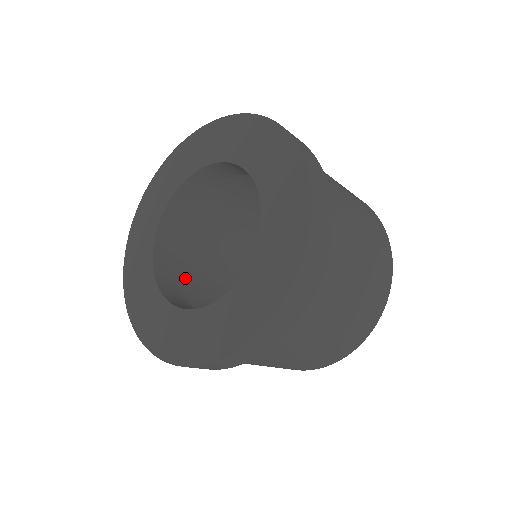
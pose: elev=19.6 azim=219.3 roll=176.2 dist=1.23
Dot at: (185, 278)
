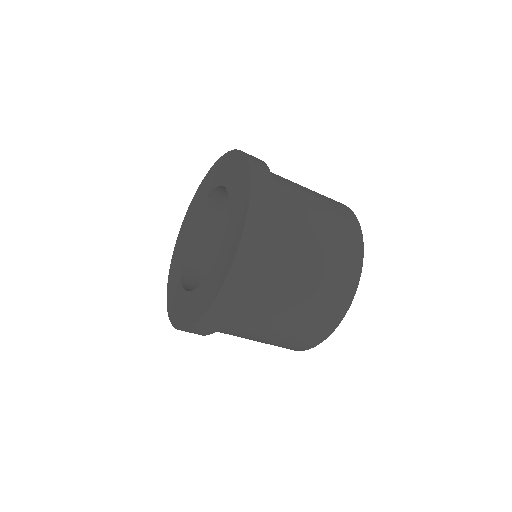
Dot at: occluded
